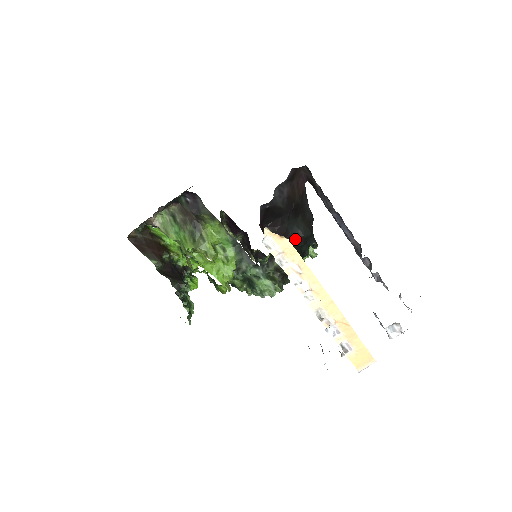
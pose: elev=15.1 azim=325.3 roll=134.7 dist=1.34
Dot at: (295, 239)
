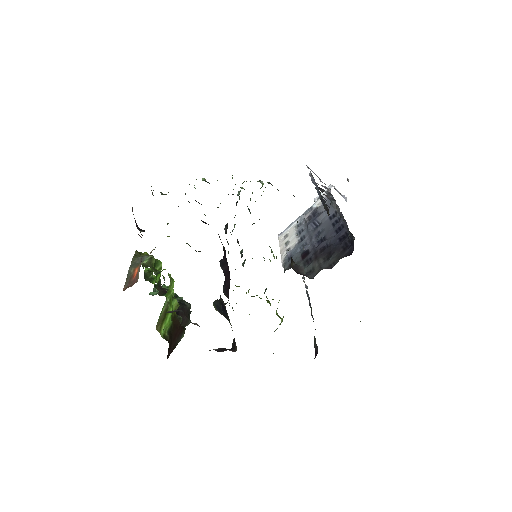
Dot at: occluded
